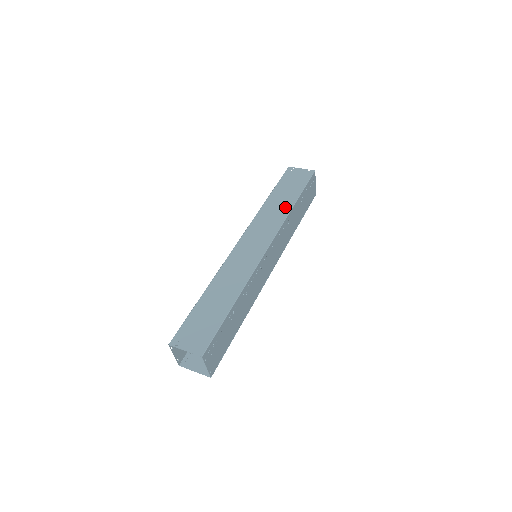
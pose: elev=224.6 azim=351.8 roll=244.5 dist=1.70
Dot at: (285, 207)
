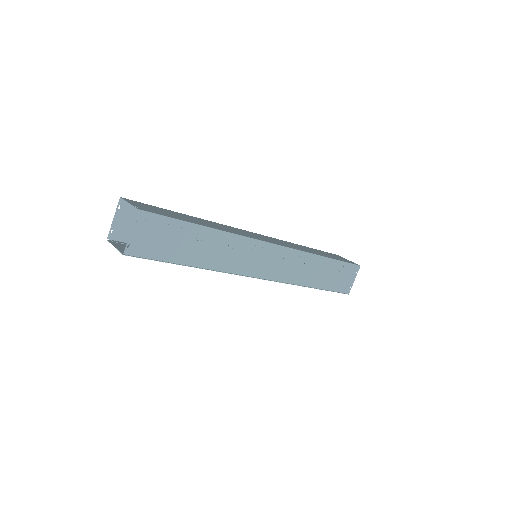
Dot at: (313, 252)
